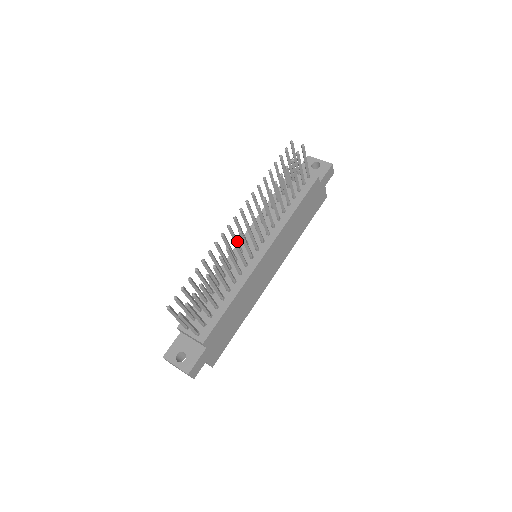
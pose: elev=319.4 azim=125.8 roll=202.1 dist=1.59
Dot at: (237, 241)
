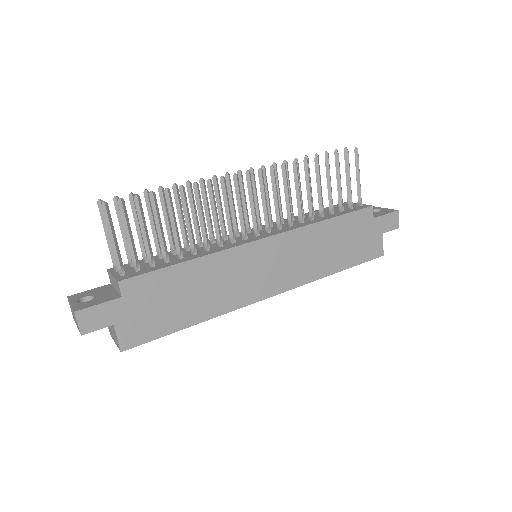
Dot at: (234, 208)
